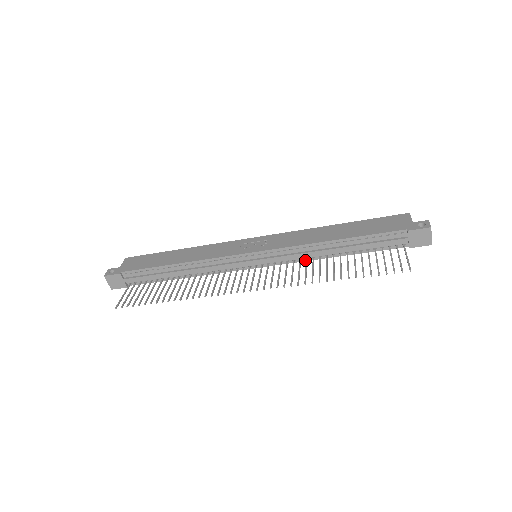
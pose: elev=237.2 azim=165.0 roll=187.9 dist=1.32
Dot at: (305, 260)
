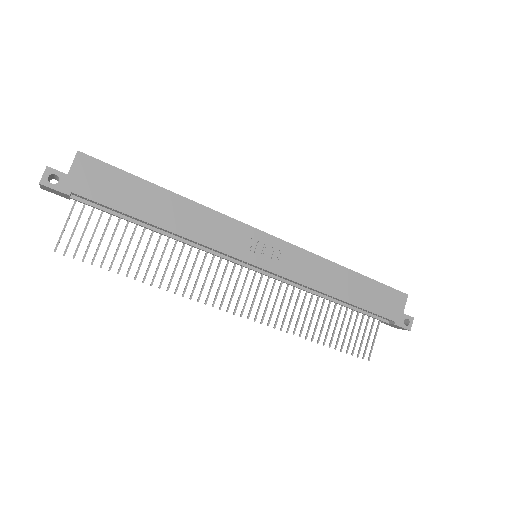
Dot at: occluded
